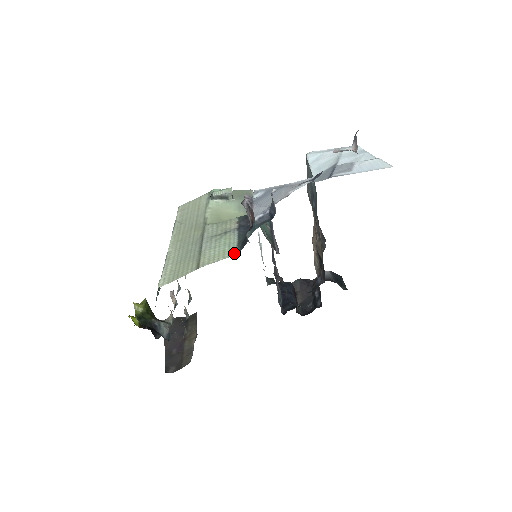
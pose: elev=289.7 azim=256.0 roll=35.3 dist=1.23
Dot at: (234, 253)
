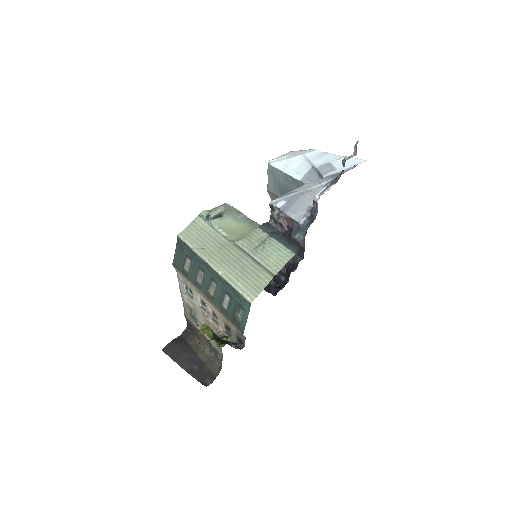
Dot at: (292, 254)
